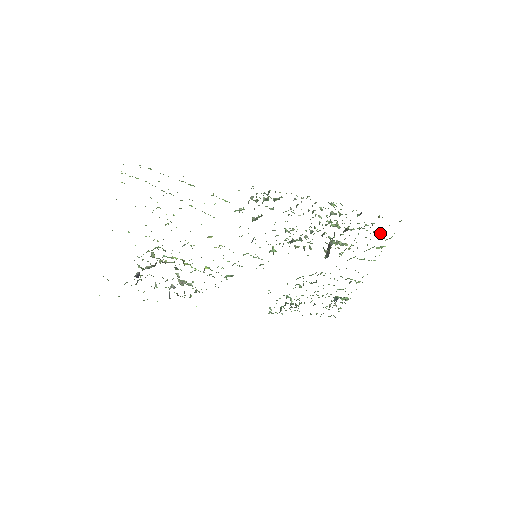
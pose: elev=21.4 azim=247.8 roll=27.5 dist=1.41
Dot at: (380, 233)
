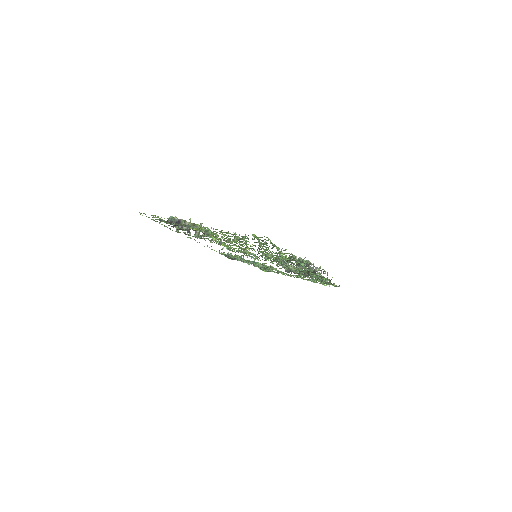
Dot at: (324, 283)
